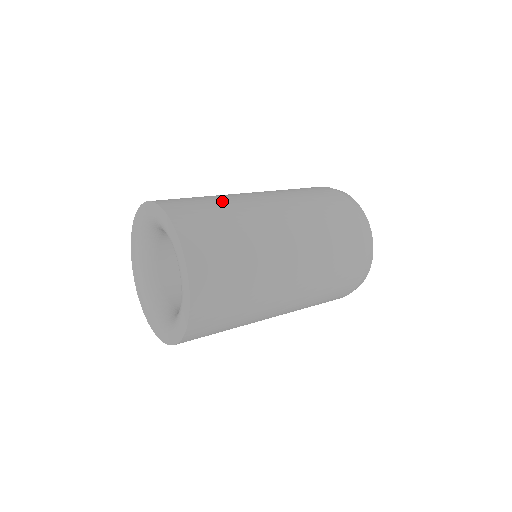
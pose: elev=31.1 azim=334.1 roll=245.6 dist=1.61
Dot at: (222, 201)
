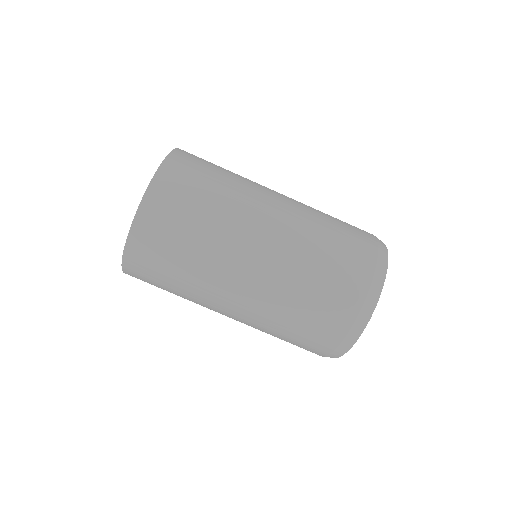
Dot at: occluded
